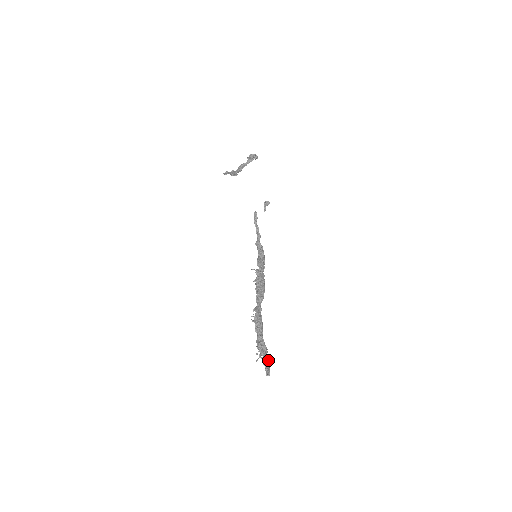
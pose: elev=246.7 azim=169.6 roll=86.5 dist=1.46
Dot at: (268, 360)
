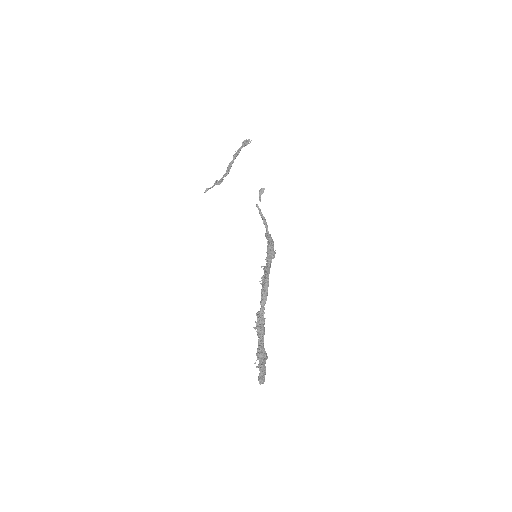
Dot at: (261, 368)
